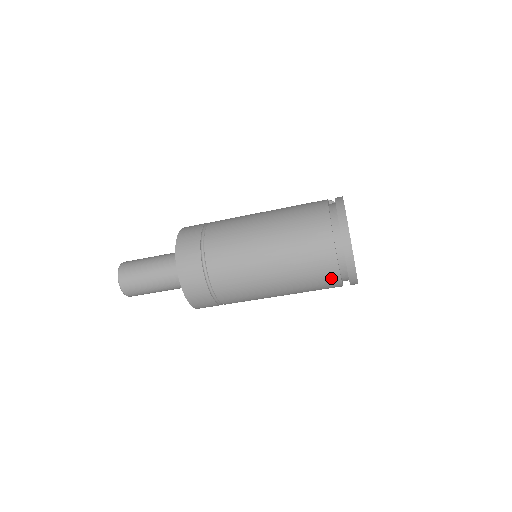
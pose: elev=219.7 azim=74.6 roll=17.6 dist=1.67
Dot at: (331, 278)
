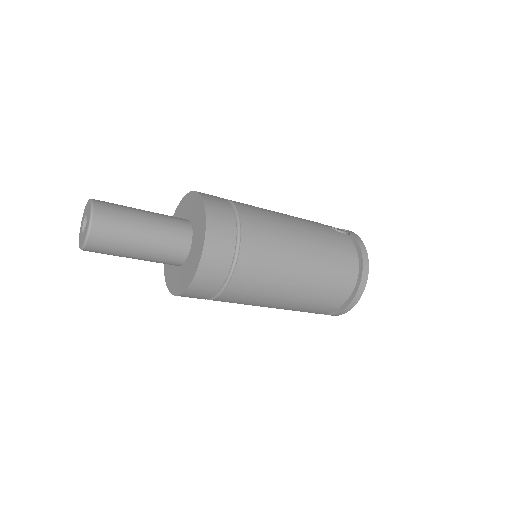
Dot at: (315, 313)
